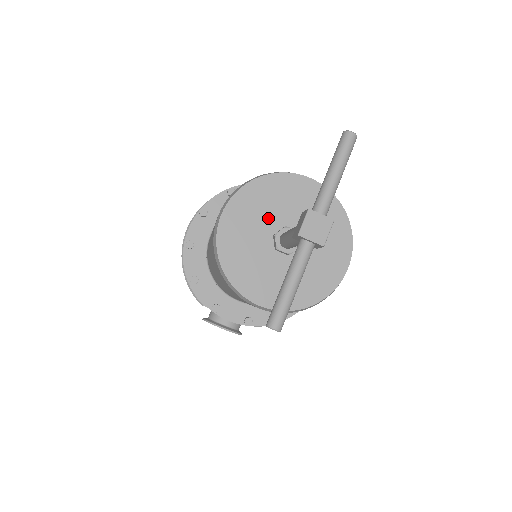
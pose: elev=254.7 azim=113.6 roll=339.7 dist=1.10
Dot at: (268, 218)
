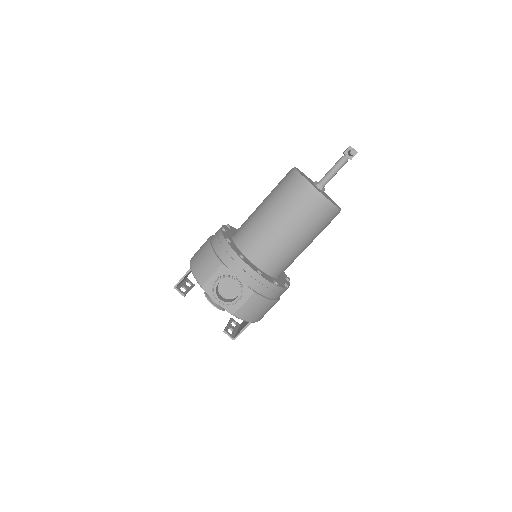
Dot at: (310, 180)
